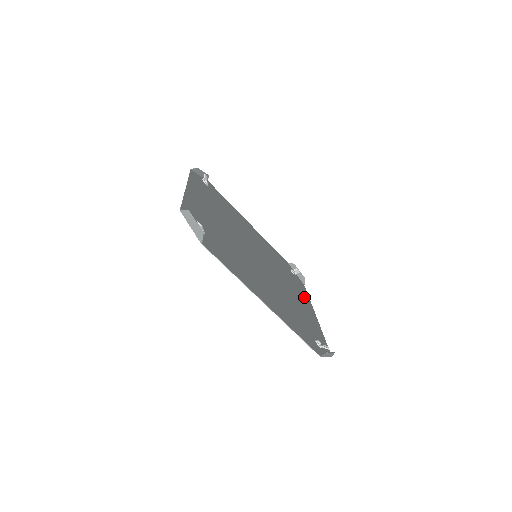
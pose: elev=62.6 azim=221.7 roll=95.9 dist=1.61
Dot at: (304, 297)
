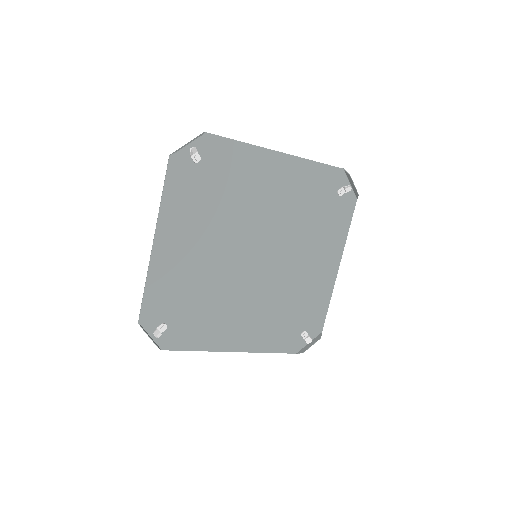
Dot at: (334, 244)
